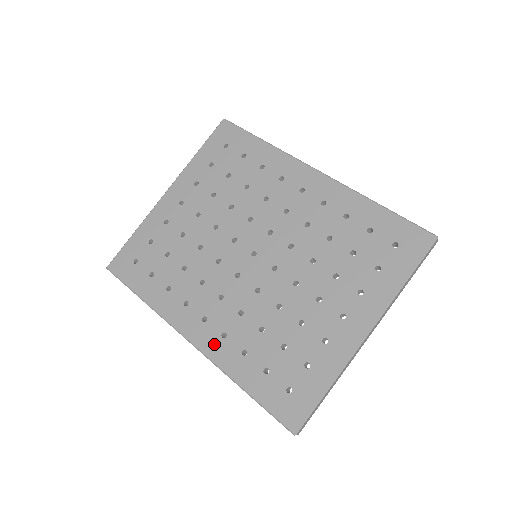
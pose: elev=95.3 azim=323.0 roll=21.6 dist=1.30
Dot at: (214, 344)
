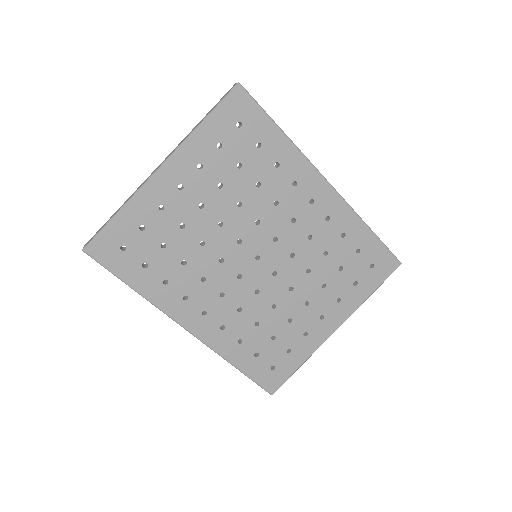
Dot at: (213, 334)
